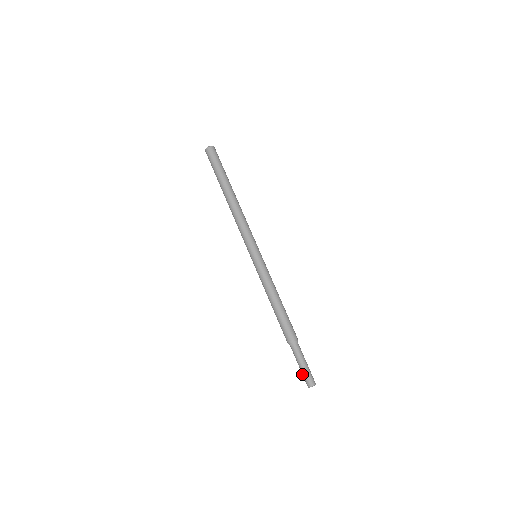
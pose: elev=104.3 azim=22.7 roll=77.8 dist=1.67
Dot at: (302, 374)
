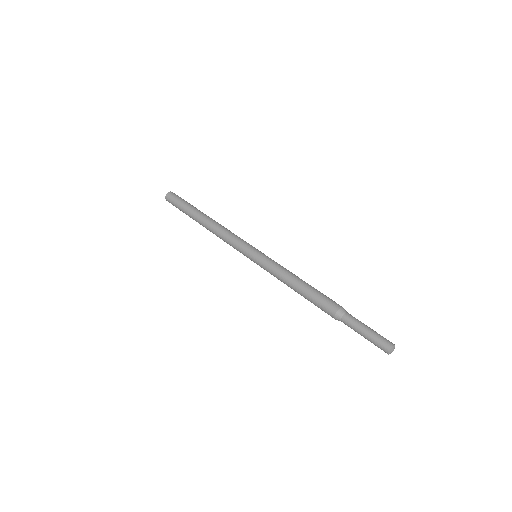
Dot at: occluded
